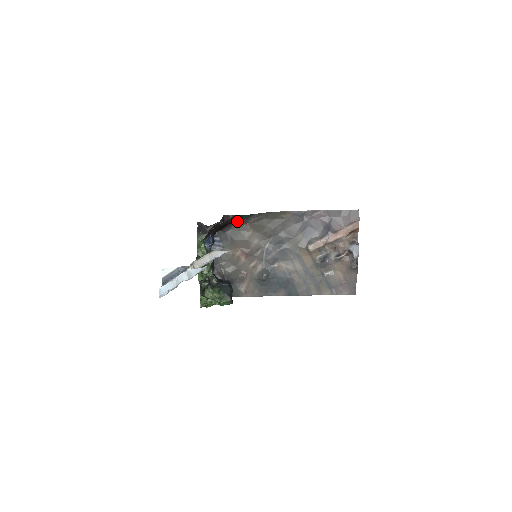
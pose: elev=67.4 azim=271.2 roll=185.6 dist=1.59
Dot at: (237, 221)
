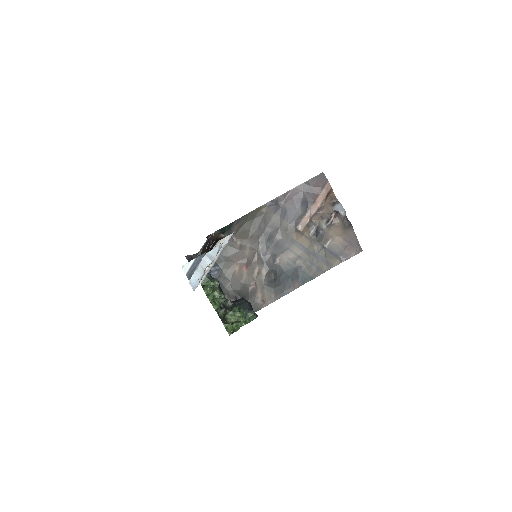
Dot at: (221, 237)
